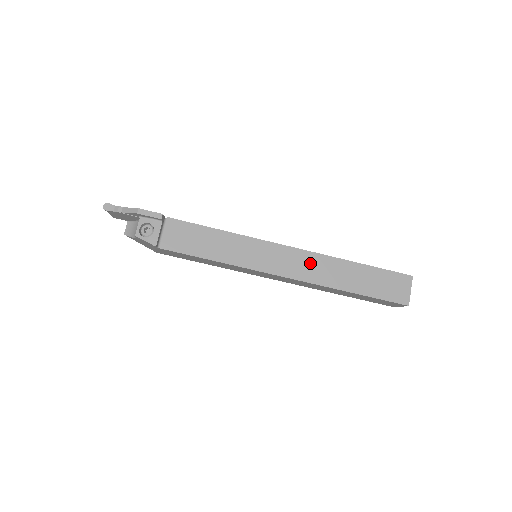
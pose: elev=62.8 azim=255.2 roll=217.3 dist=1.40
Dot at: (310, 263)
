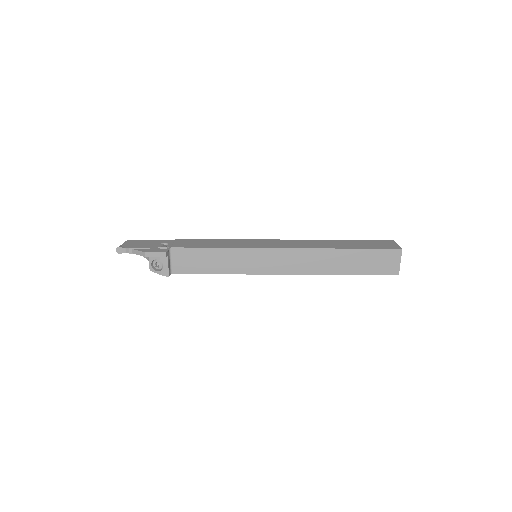
Dot at: (304, 258)
